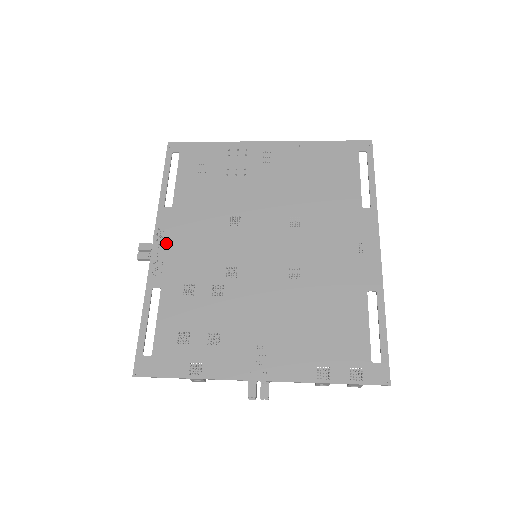
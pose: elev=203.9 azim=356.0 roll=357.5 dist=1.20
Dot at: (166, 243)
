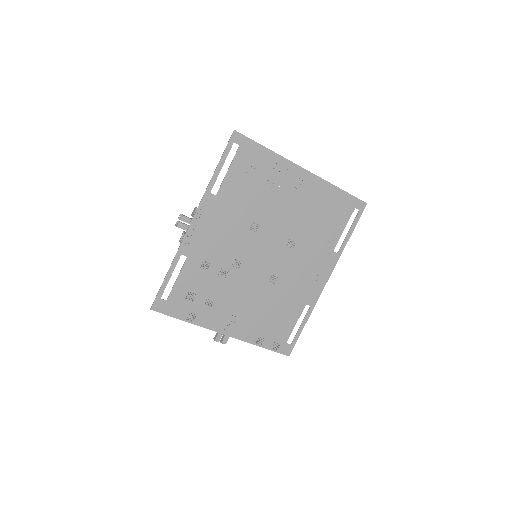
Dot at: (202, 224)
